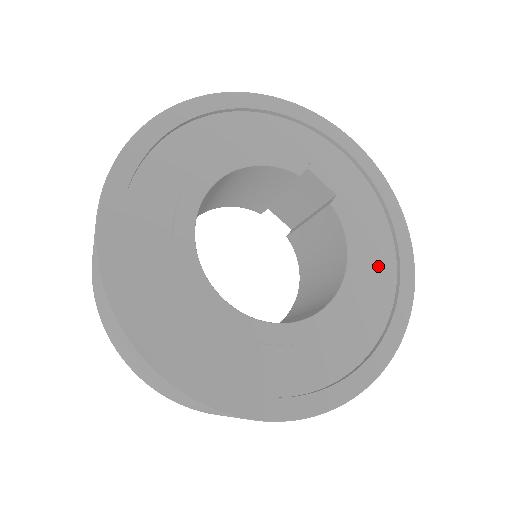
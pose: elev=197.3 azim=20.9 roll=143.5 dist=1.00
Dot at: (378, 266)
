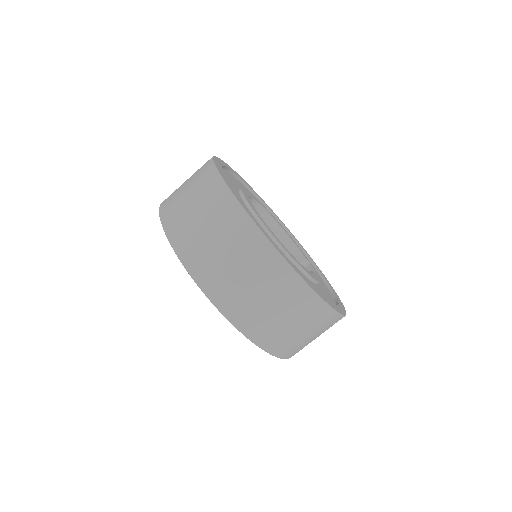
Dot at: occluded
